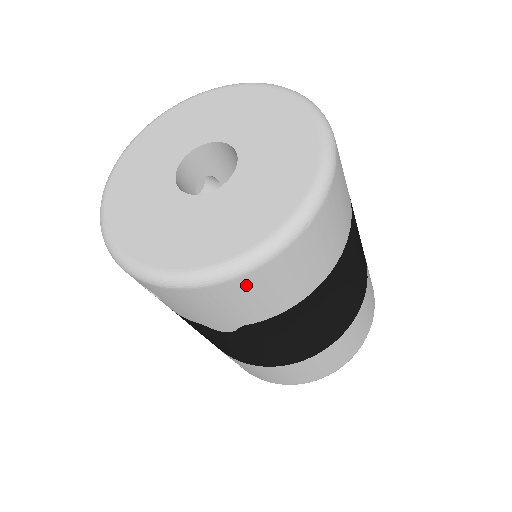
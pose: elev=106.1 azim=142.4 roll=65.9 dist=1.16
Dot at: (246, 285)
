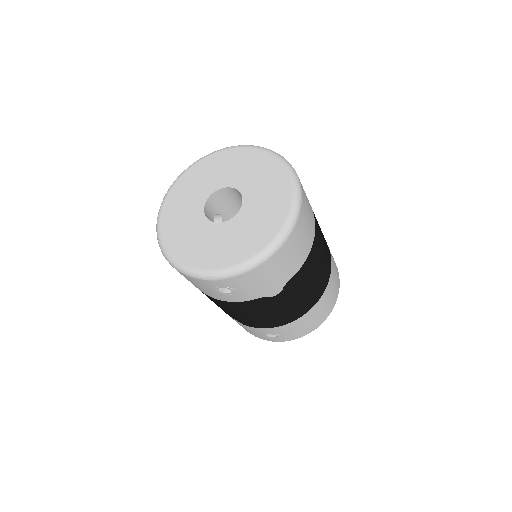
Dot at: (287, 249)
